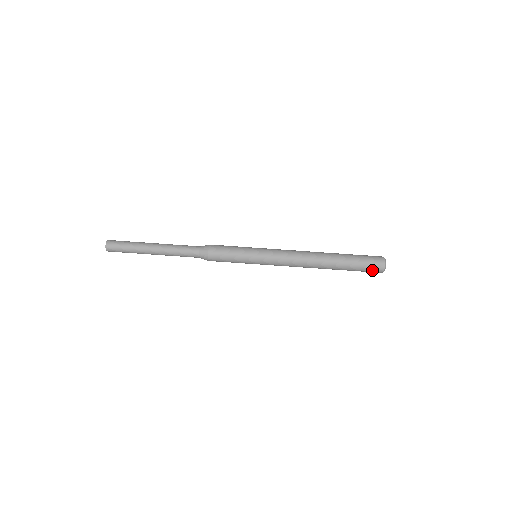
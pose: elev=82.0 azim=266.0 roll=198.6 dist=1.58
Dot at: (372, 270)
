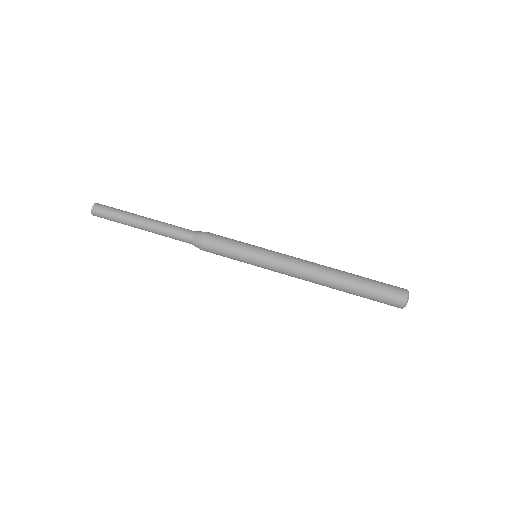
Dot at: (389, 303)
